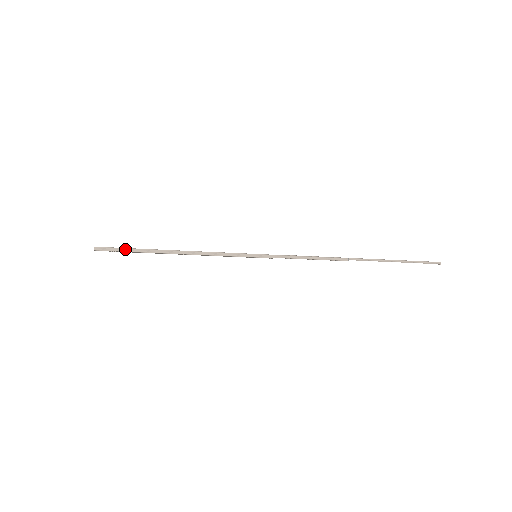
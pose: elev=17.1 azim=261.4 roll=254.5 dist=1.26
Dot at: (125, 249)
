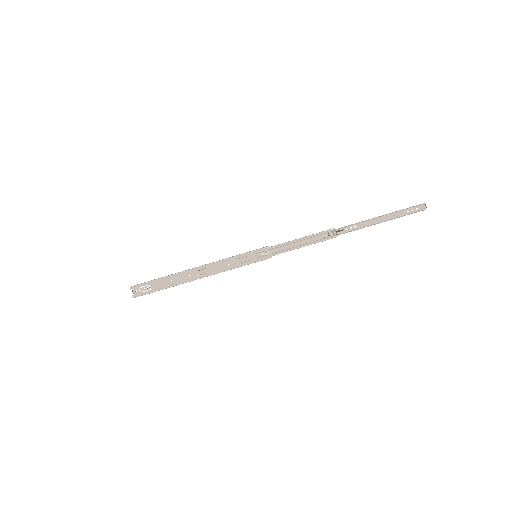
Dot at: (152, 280)
